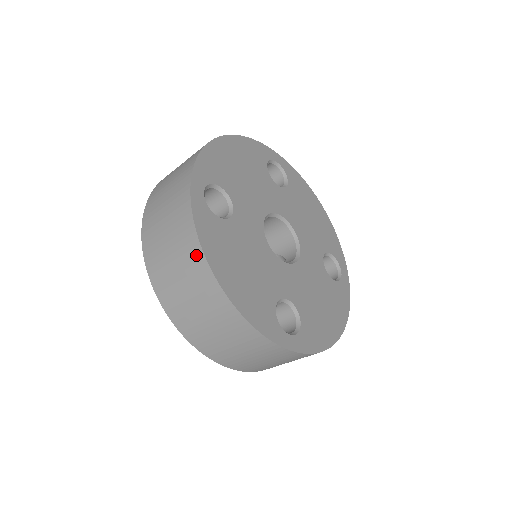
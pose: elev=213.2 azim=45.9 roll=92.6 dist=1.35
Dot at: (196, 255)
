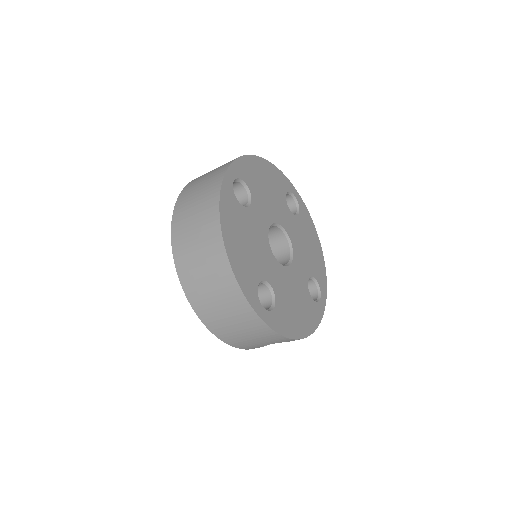
Dot at: (213, 216)
